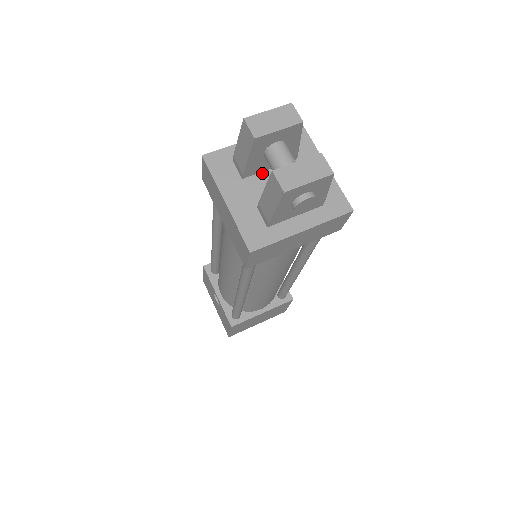
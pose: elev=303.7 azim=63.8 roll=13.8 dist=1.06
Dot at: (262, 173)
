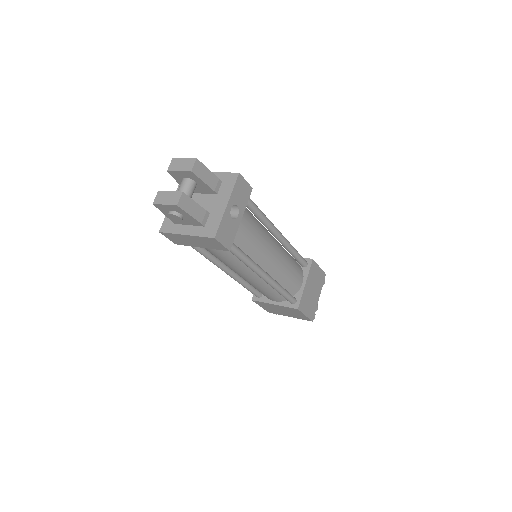
Dot at: (197, 194)
